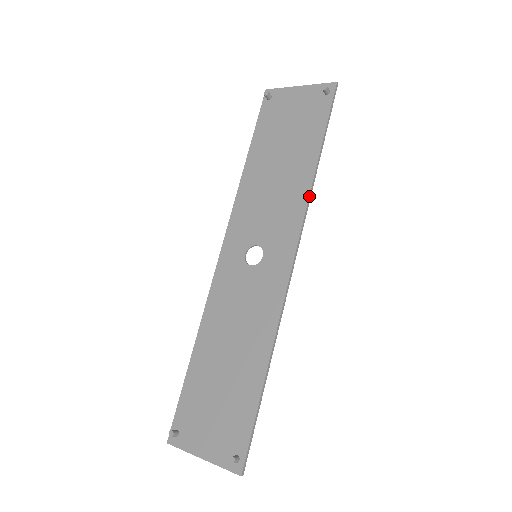
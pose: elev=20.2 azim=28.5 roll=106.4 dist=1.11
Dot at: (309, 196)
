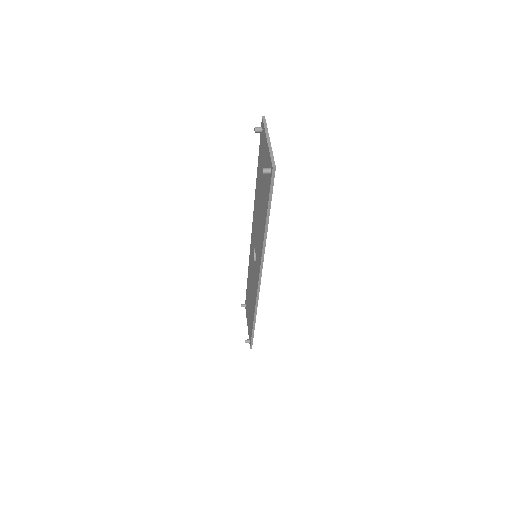
Dot at: (262, 249)
